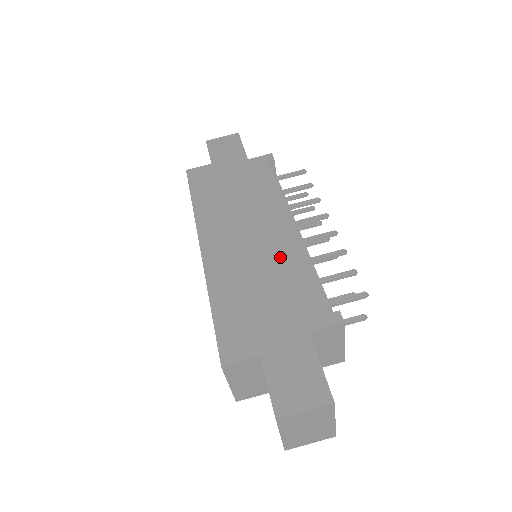
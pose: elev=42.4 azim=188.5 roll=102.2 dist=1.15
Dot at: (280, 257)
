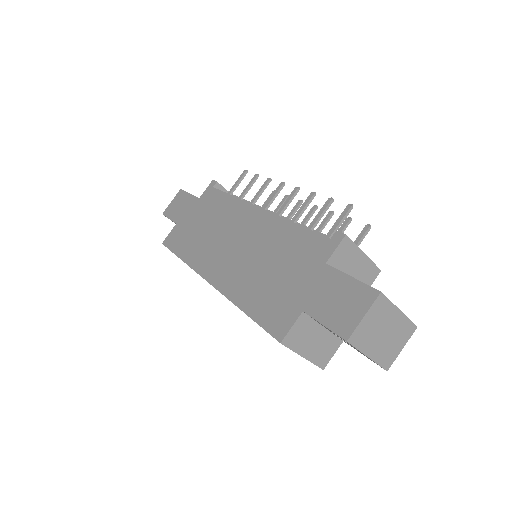
Dot at: (268, 236)
